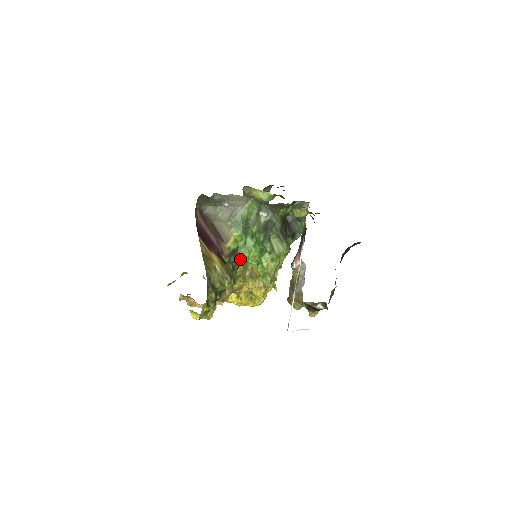
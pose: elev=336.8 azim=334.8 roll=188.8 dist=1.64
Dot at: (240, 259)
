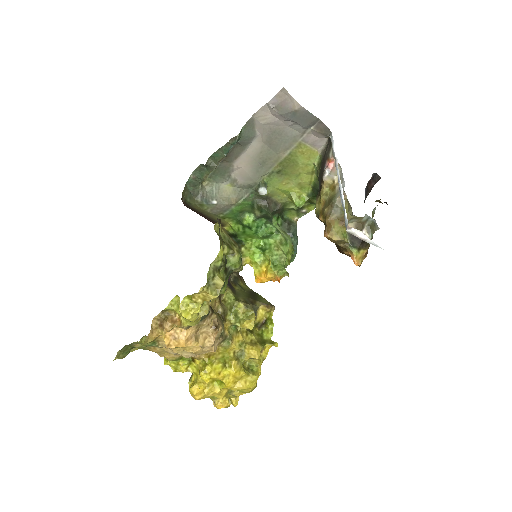
Dot at: (242, 243)
